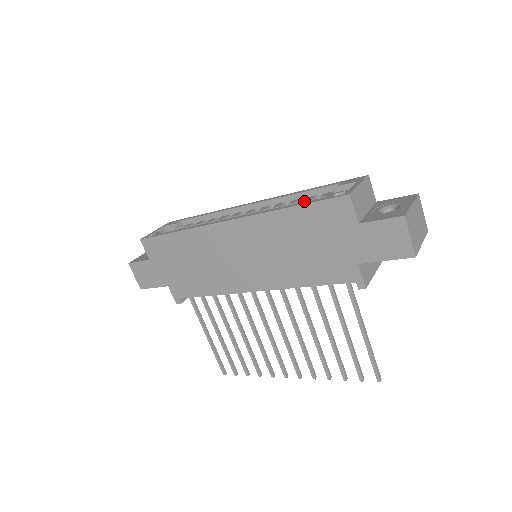
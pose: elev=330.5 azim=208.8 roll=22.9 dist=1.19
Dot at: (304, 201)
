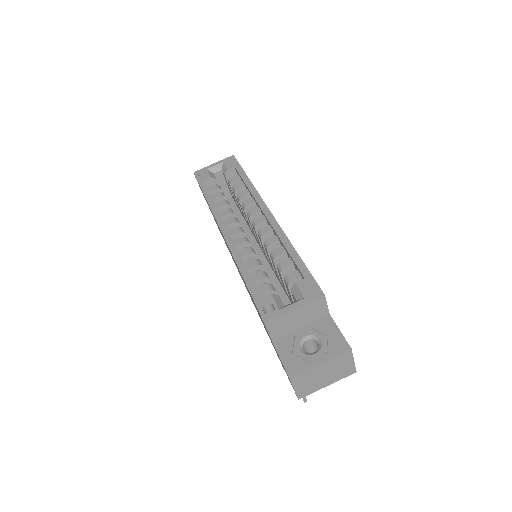
Dot at: (279, 263)
